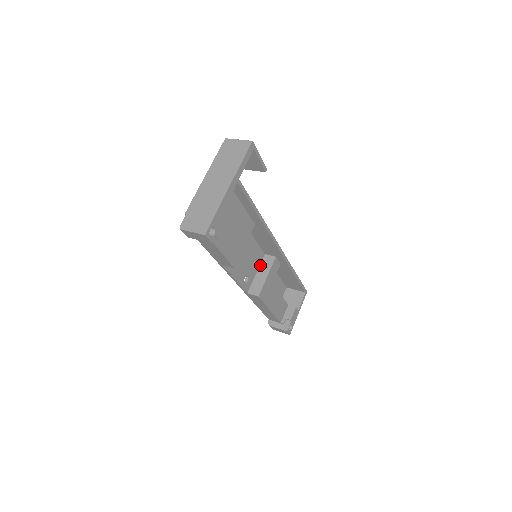
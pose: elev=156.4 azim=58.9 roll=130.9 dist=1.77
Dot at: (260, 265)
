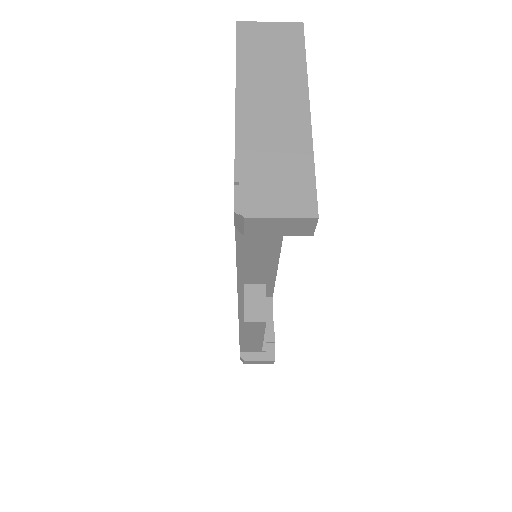
Dot at: occluded
